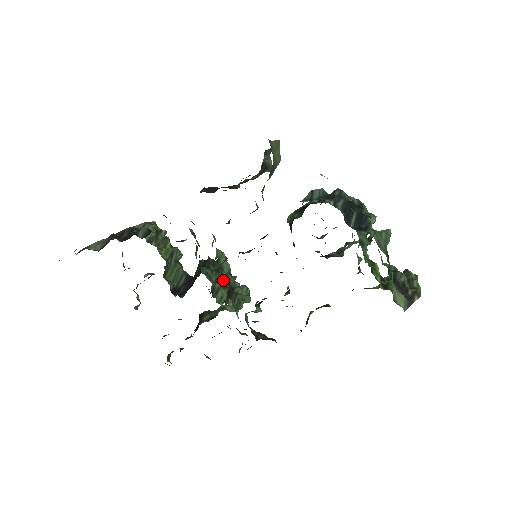
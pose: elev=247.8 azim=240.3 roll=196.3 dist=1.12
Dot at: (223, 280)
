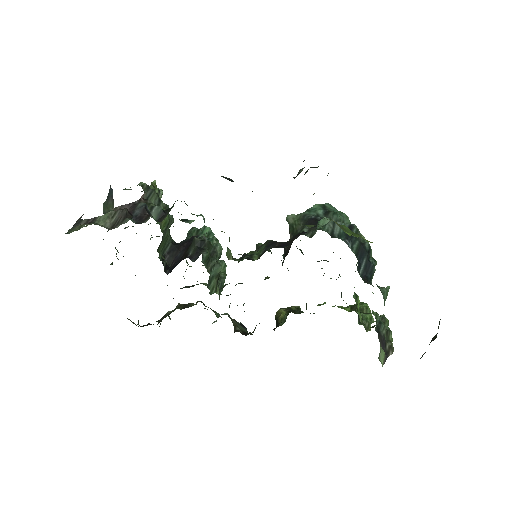
Dot at: (217, 269)
